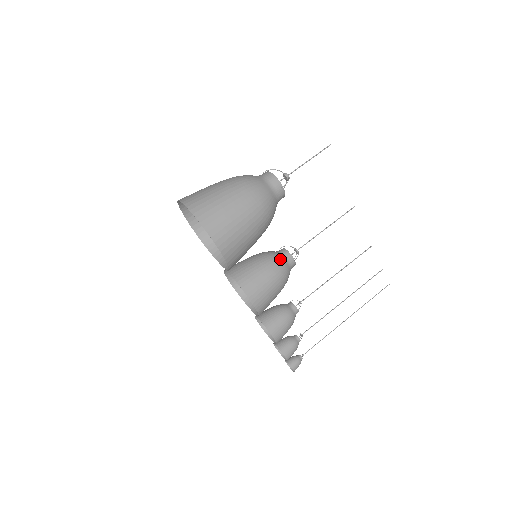
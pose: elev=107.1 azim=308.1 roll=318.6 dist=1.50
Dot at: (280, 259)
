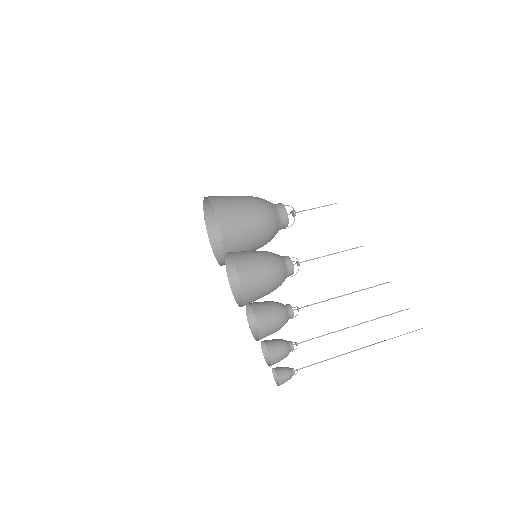
Dot at: (276, 254)
